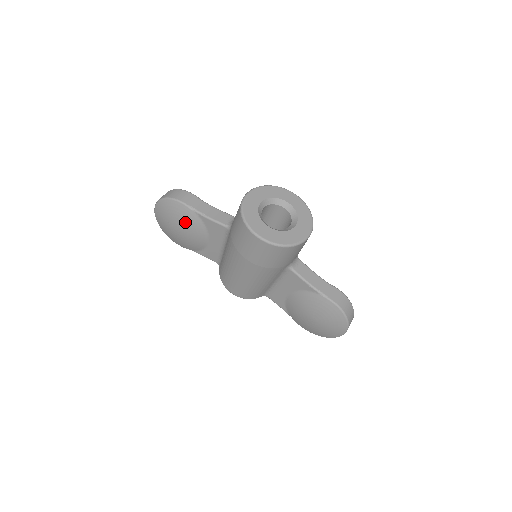
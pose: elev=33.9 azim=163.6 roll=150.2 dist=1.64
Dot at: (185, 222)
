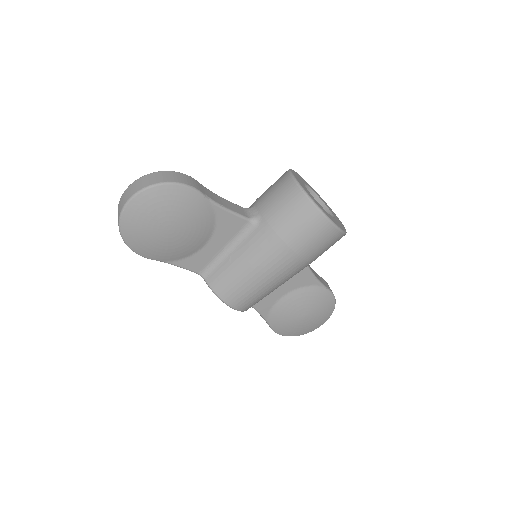
Dot at: (190, 218)
